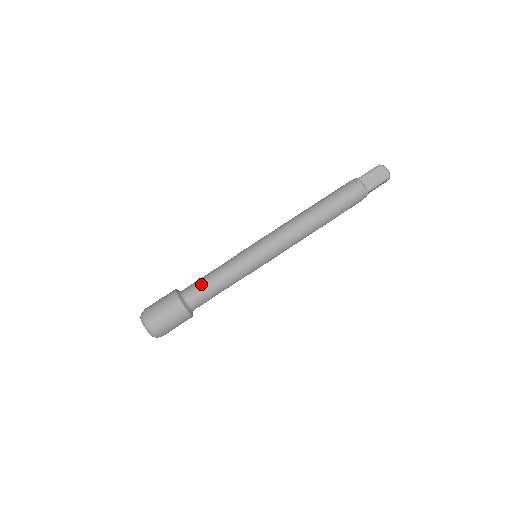
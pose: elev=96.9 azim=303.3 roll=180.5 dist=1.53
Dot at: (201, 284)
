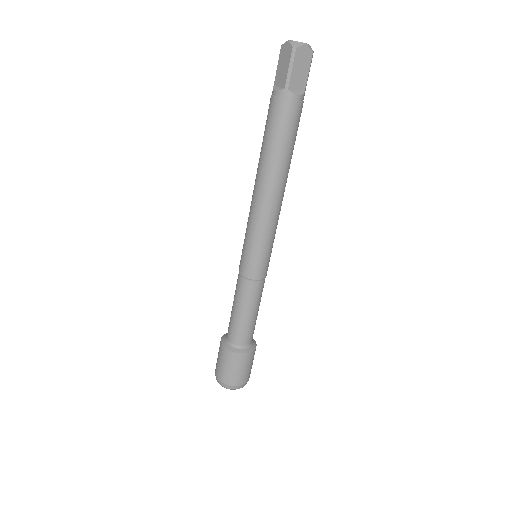
Dot at: (244, 326)
